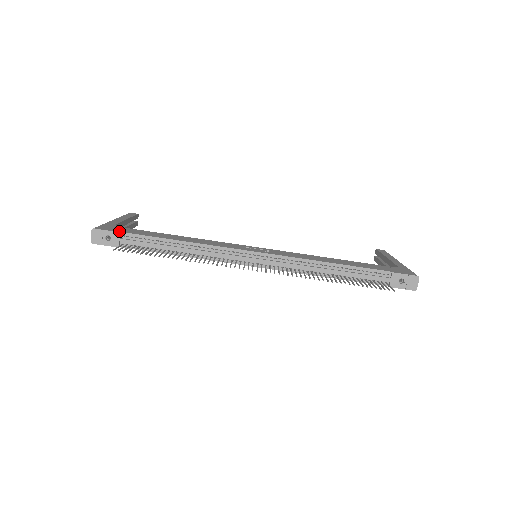
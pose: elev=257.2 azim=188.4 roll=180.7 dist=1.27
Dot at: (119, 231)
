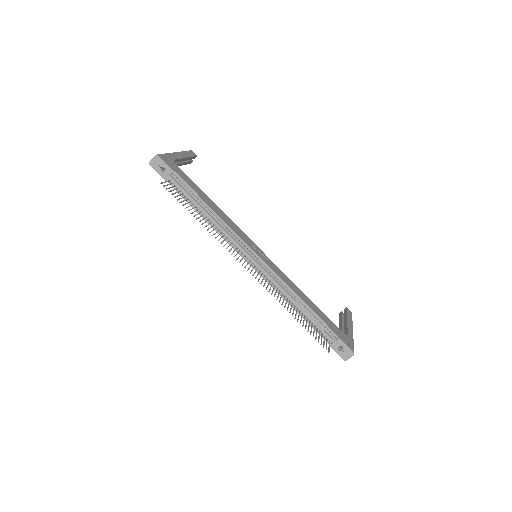
Dot at: (174, 170)
